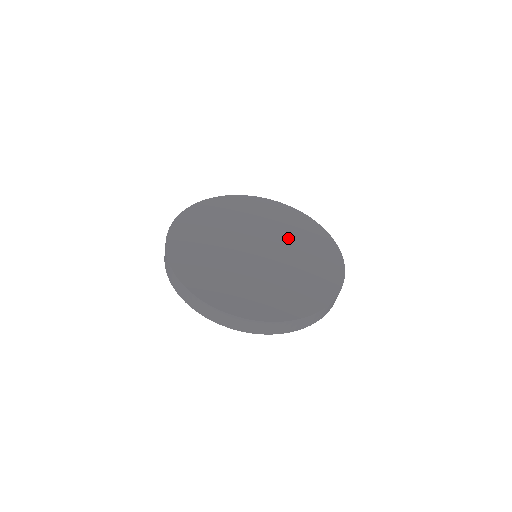
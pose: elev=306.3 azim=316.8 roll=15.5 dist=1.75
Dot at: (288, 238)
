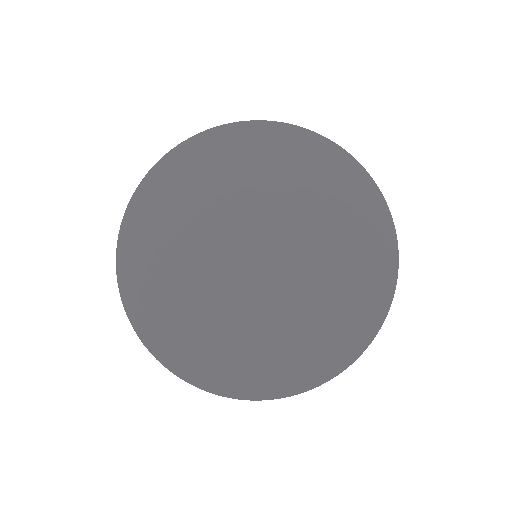
Dot at: (255, 192)
